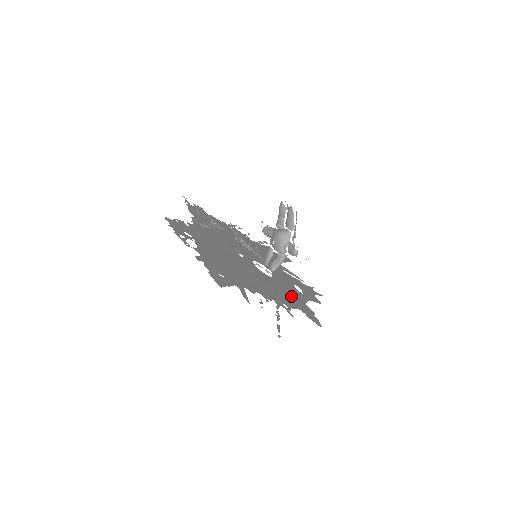
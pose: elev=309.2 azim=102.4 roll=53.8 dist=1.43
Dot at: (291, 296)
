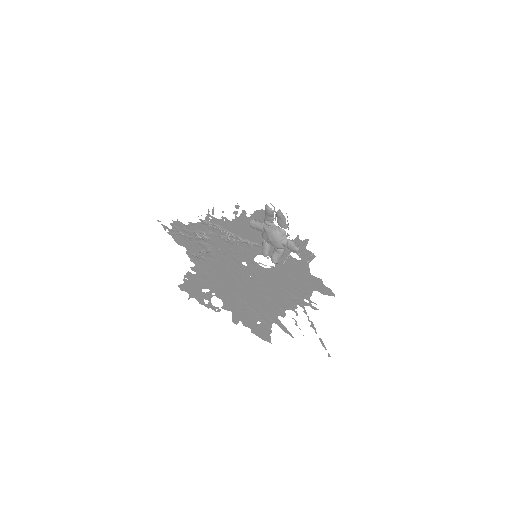
Dot at: (299, 277)
